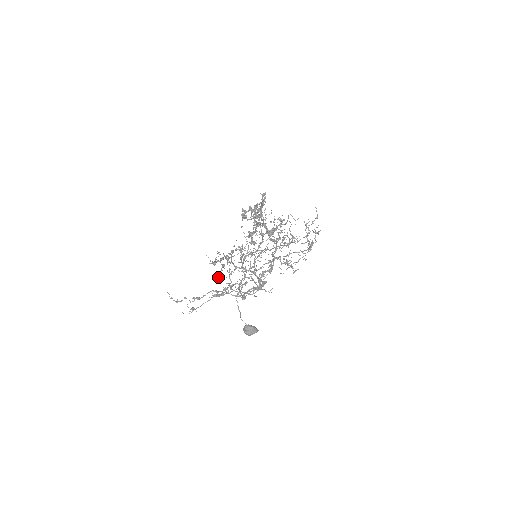
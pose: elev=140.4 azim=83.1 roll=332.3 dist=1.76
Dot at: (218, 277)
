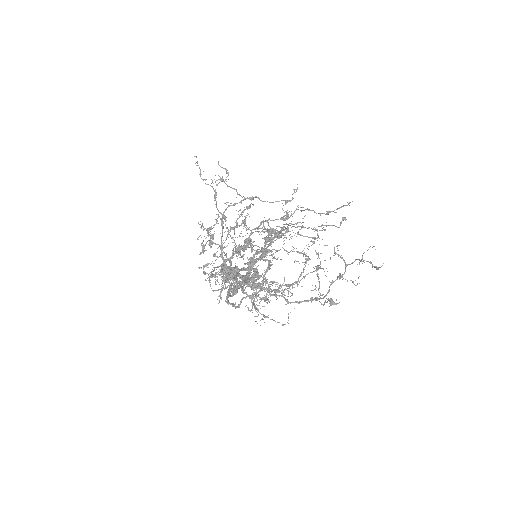
Dot at: occluded
